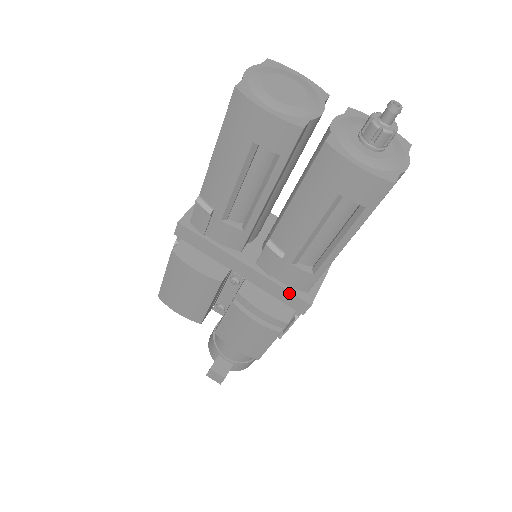
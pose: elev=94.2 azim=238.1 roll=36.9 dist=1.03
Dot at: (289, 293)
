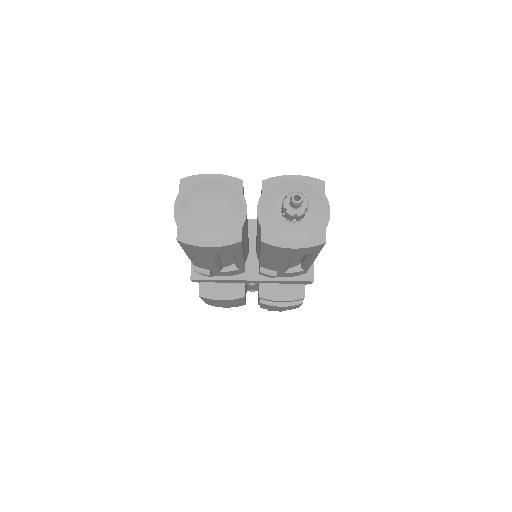
Dot at: (294, 281)
